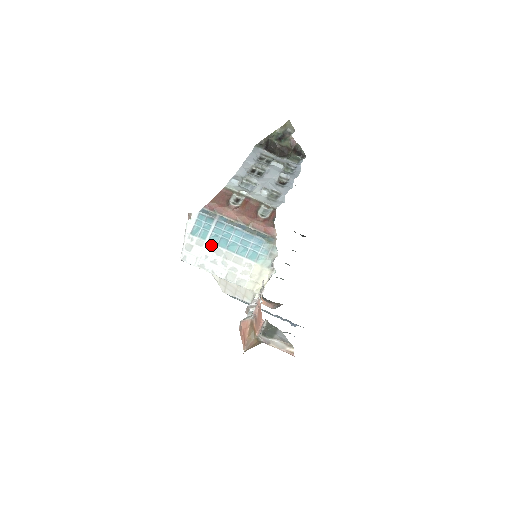
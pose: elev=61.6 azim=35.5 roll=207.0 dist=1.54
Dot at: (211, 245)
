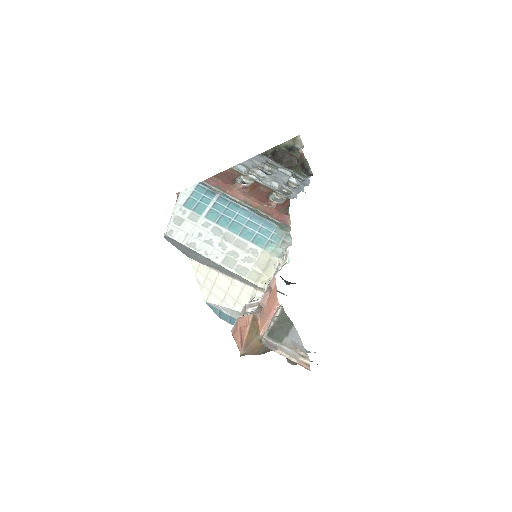
Dot at: (208, 222)
